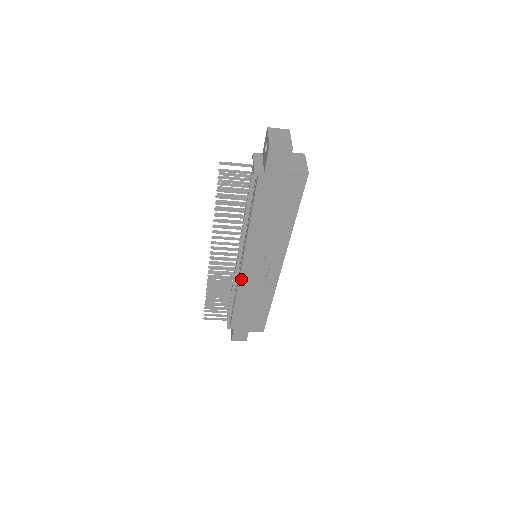
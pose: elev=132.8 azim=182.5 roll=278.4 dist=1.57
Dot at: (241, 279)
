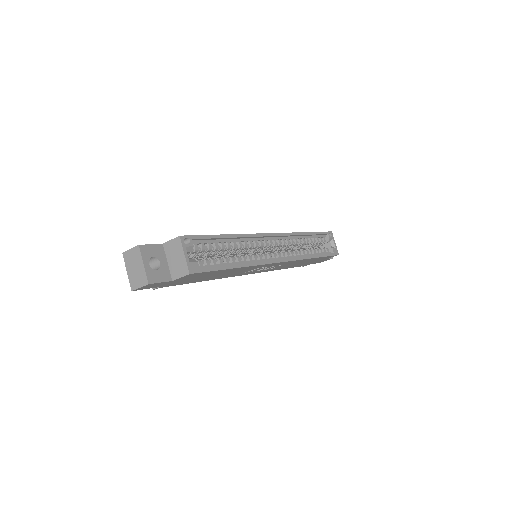
Dot at: occluded
